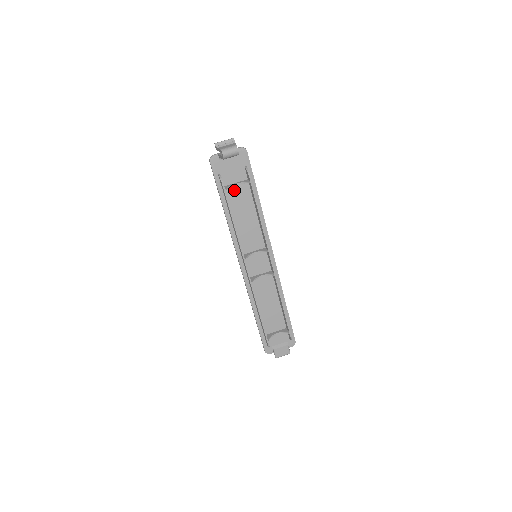
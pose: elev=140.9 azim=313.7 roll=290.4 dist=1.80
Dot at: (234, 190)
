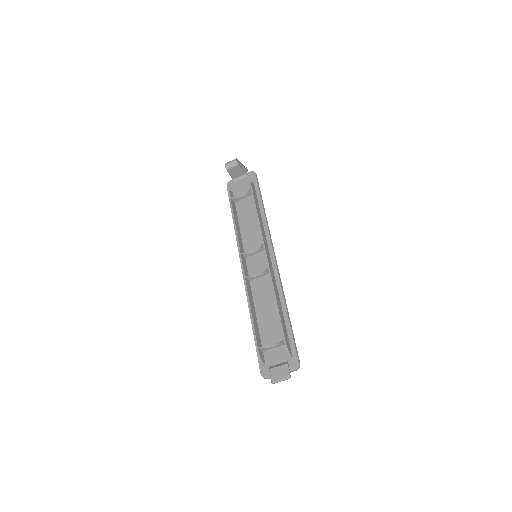
Dot at: (242, 202)
